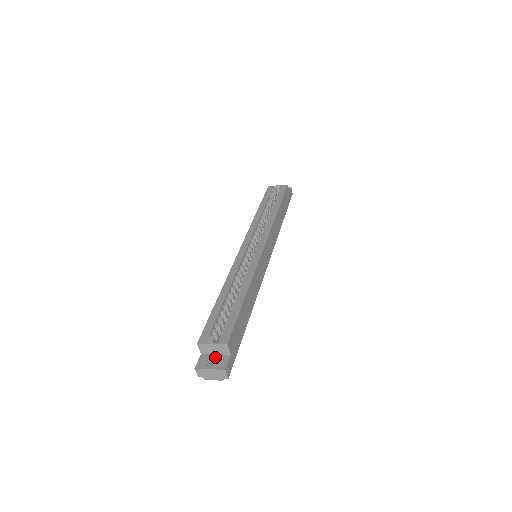
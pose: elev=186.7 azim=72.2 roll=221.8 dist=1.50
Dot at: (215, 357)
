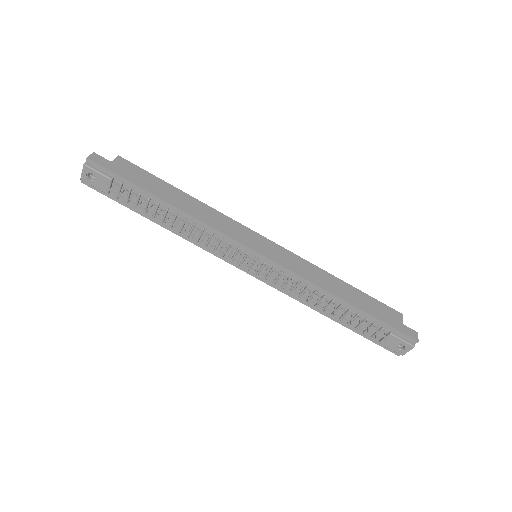
Dot at: occluded
